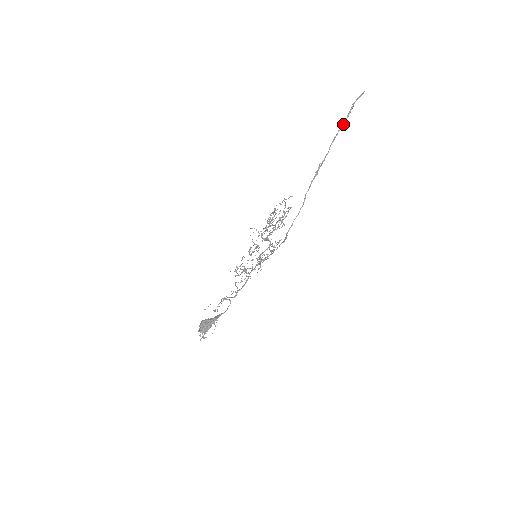
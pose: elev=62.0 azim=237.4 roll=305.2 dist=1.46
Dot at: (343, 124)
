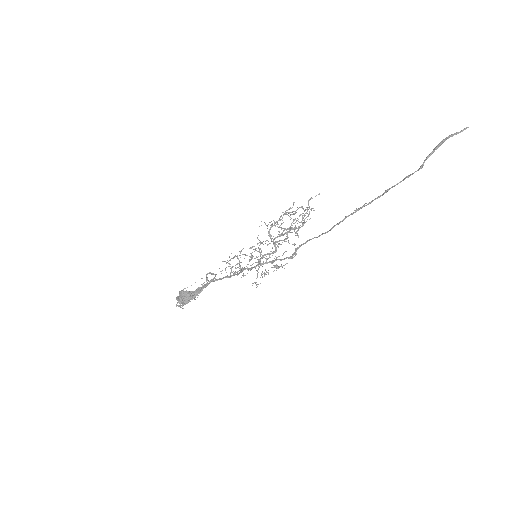
Dot at: (416, 171)
